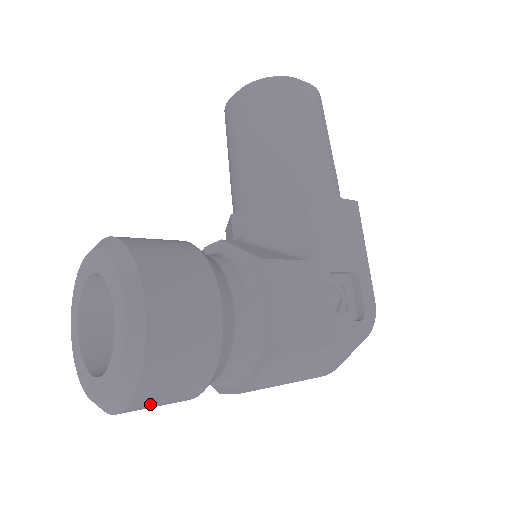
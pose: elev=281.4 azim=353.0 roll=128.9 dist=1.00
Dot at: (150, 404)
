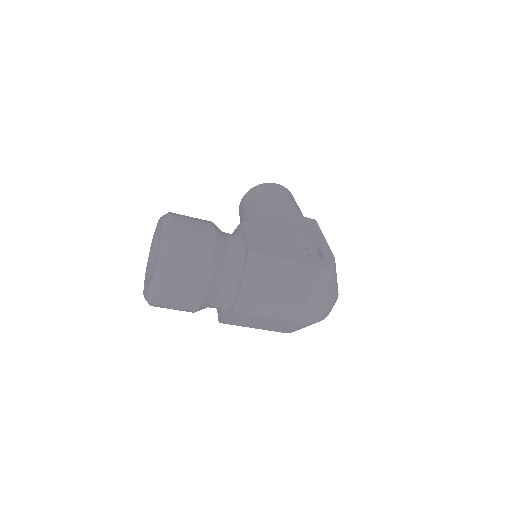
Dot at: (177, 275)
